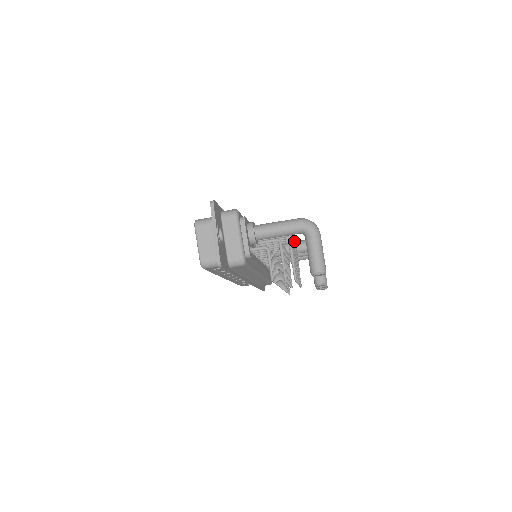
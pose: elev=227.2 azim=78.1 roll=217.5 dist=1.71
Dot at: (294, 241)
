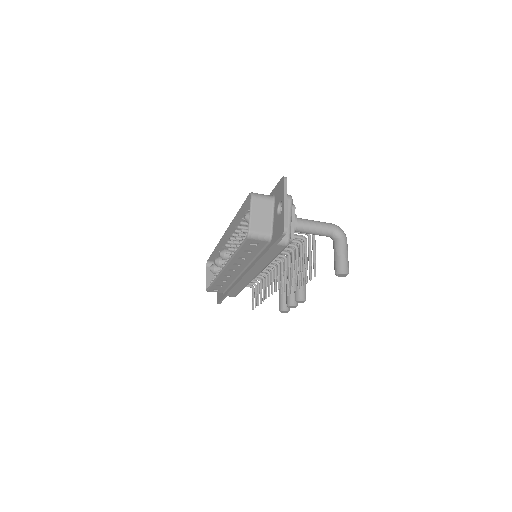
Dot at: occluded
